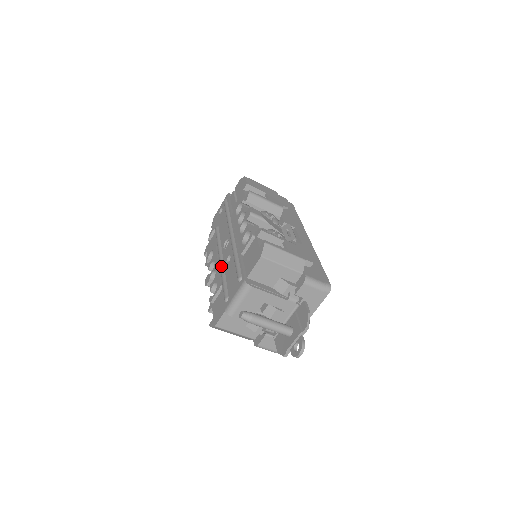
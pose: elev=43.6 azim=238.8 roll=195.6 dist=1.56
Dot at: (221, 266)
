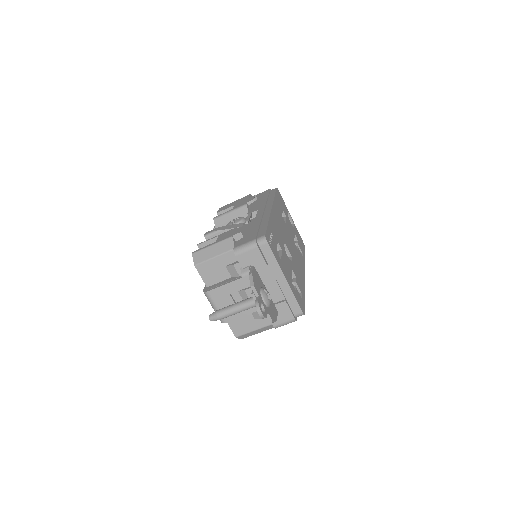
Dot at: occluded
